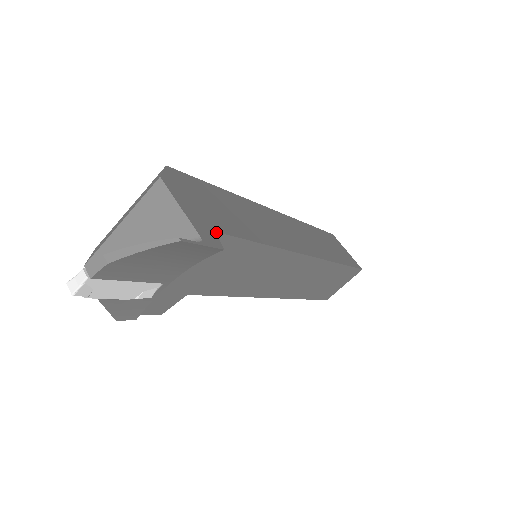
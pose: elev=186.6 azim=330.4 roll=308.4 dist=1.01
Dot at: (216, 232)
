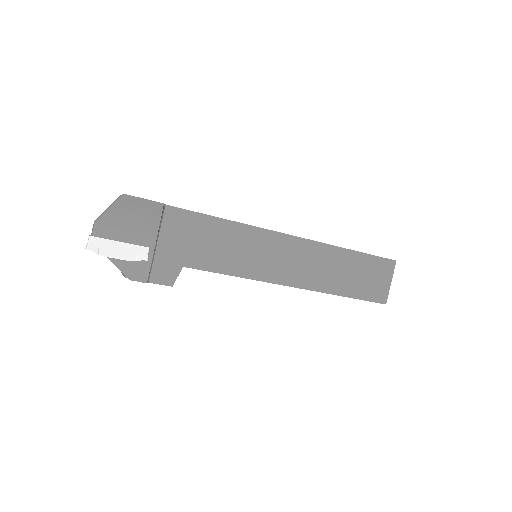
Dot at: (166, 205)
